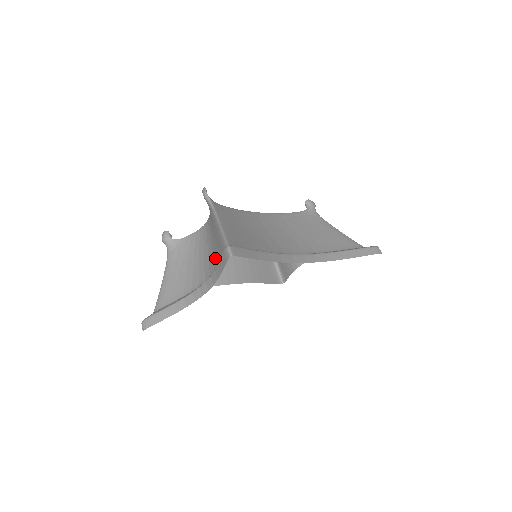
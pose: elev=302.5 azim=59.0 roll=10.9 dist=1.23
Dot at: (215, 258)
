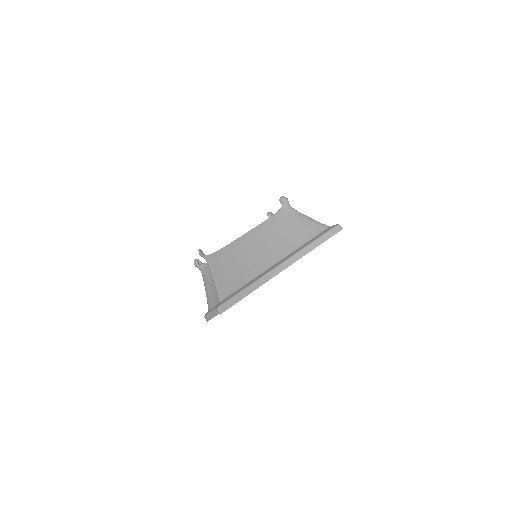
Dot at: occluded
